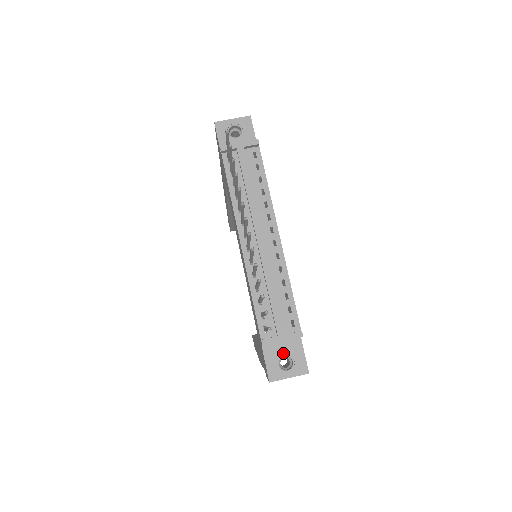
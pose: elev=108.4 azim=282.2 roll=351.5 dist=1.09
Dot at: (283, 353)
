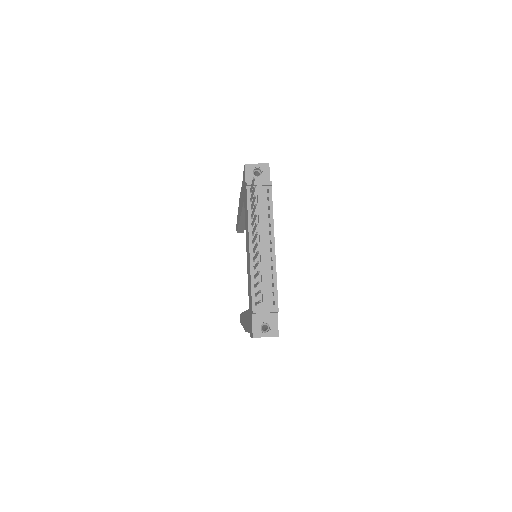
Dot at: (264, 321)
